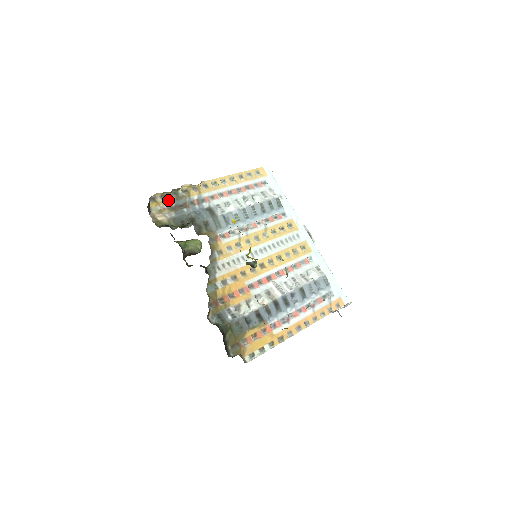
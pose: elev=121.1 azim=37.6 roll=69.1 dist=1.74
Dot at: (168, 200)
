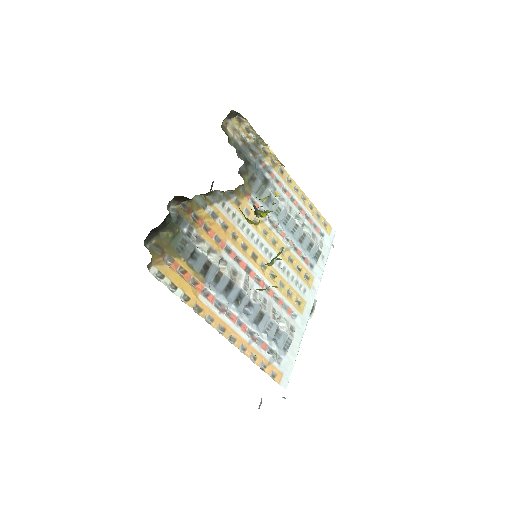
Dot at: (248, 136)
